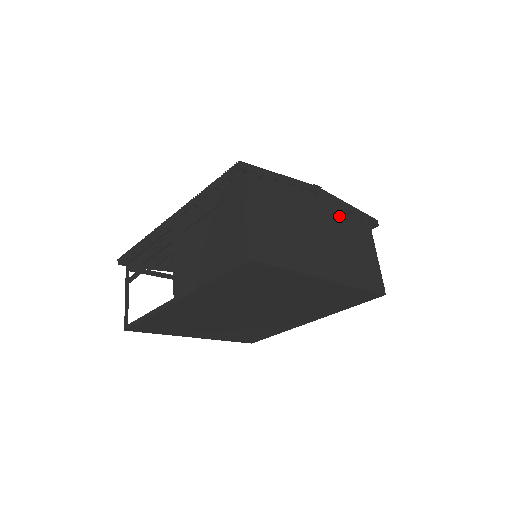
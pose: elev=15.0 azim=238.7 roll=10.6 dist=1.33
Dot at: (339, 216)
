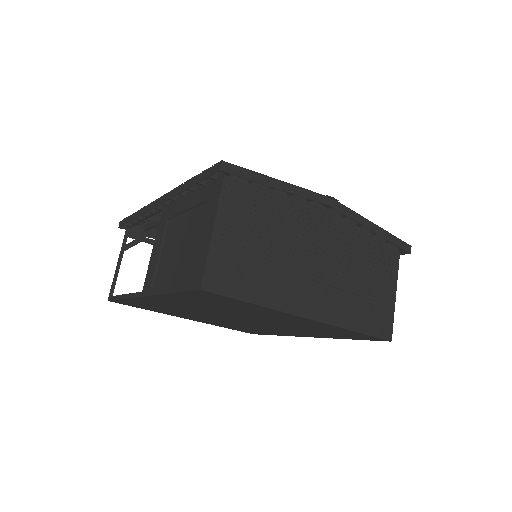
Dot at: (356, 236)
